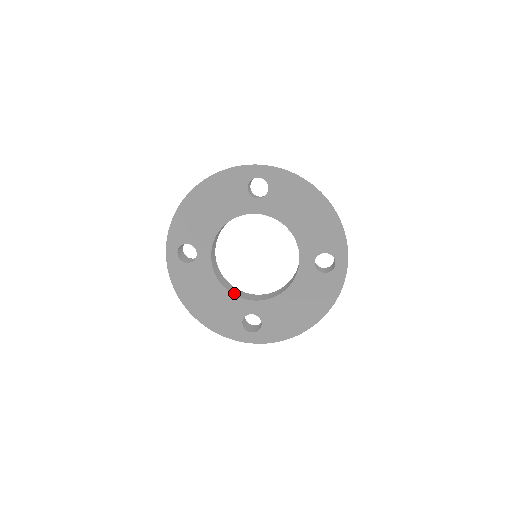
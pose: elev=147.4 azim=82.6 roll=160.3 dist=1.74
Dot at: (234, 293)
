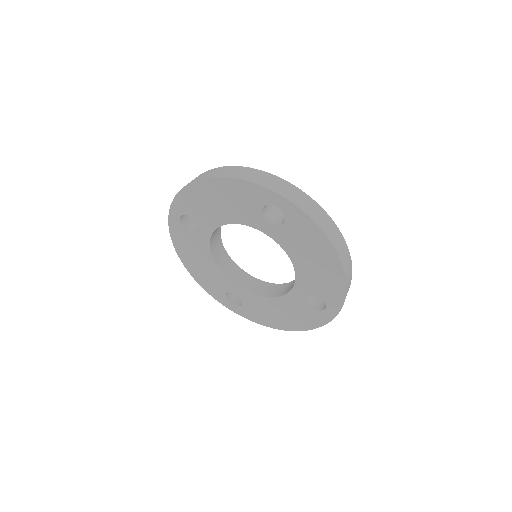
Dot at: (225, 271)
